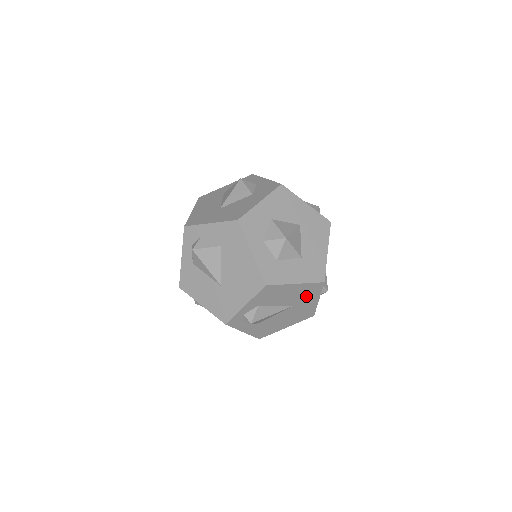
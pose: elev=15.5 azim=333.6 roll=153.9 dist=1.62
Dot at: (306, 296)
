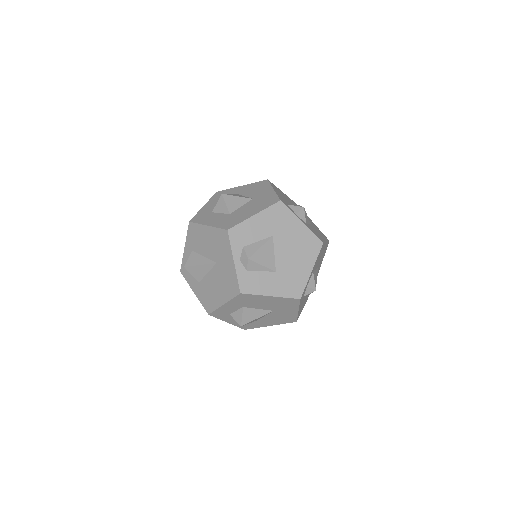
Dot at: (221, 250)
